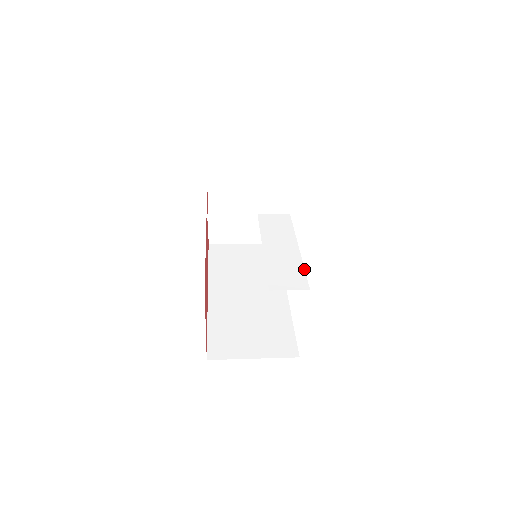
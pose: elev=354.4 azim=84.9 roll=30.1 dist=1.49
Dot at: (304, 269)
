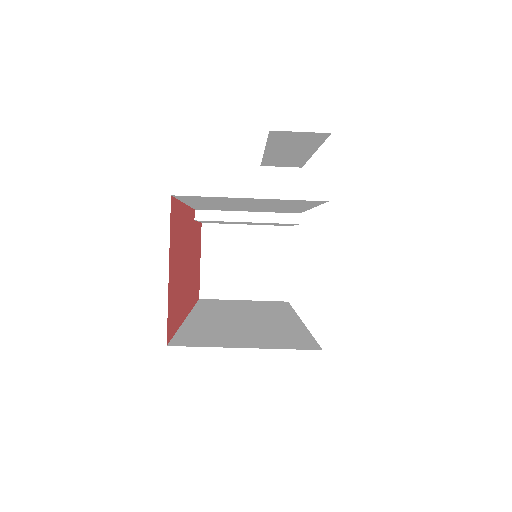
Dot at: (319, 204)
